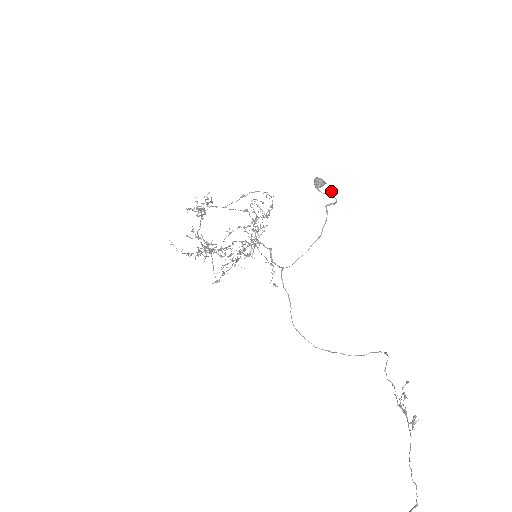
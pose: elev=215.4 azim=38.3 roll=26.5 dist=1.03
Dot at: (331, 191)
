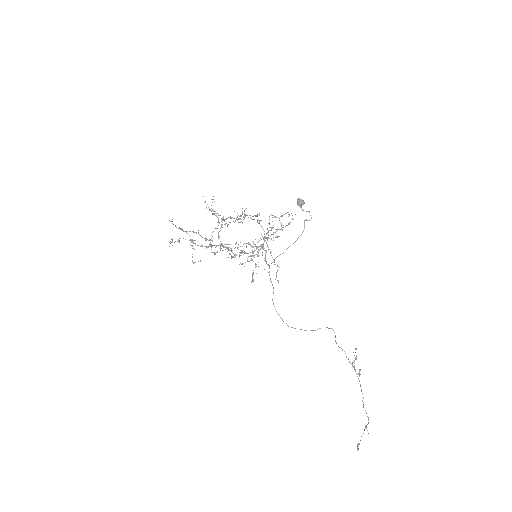
Dot at: (309, 211)
